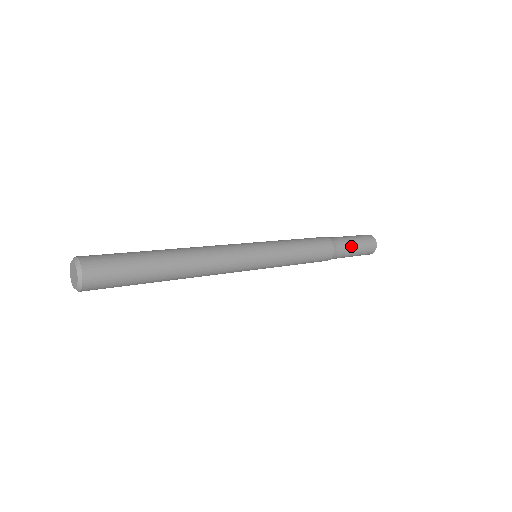
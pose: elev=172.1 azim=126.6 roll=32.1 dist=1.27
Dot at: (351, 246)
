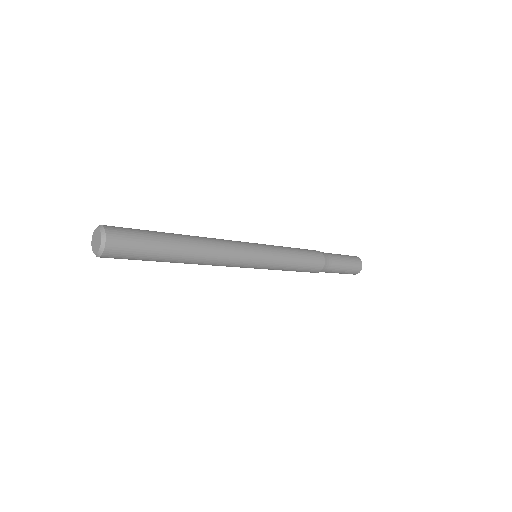
Dot at: (338, 257)
